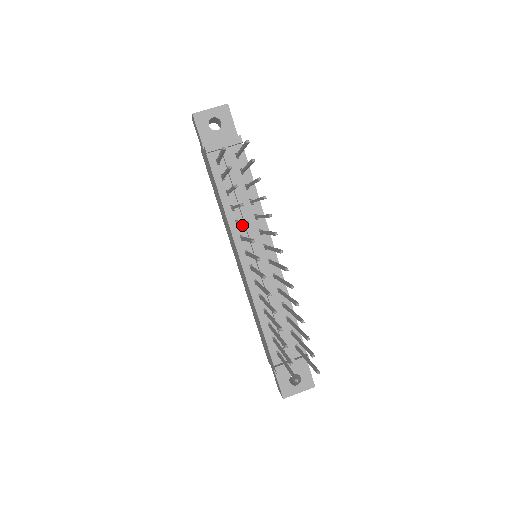
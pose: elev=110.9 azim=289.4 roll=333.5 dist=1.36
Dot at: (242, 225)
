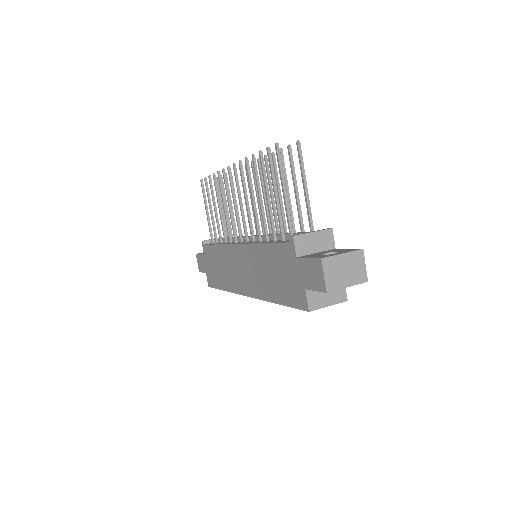
Dot at: occluded
